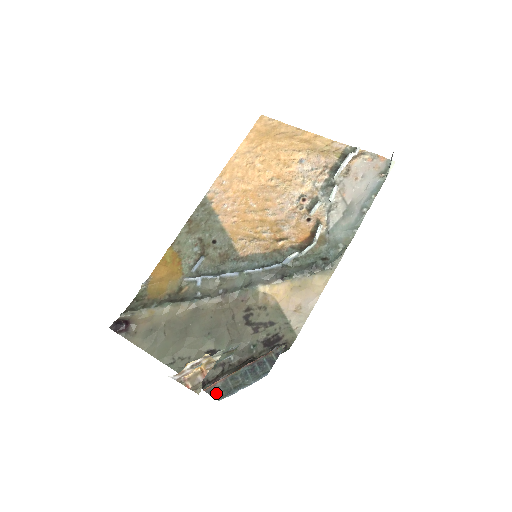
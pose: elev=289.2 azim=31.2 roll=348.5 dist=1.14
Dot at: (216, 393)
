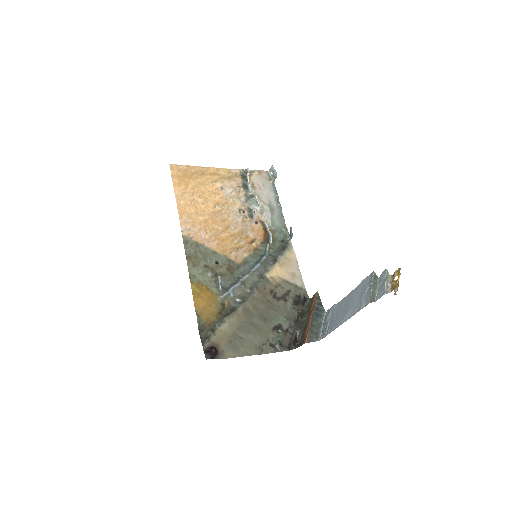
Dot at: (313, 339)
